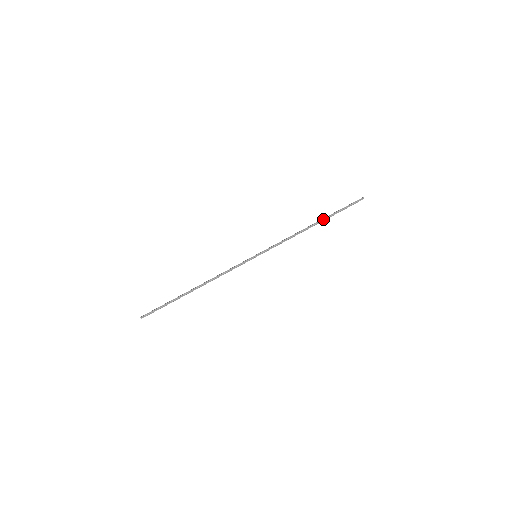
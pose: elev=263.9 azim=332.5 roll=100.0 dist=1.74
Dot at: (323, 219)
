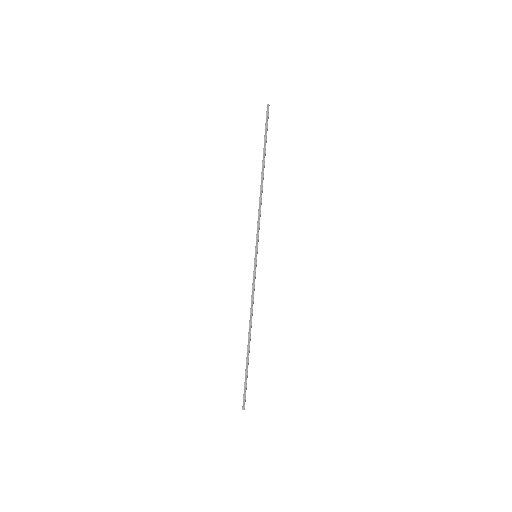
Dot at: (262, 162)
